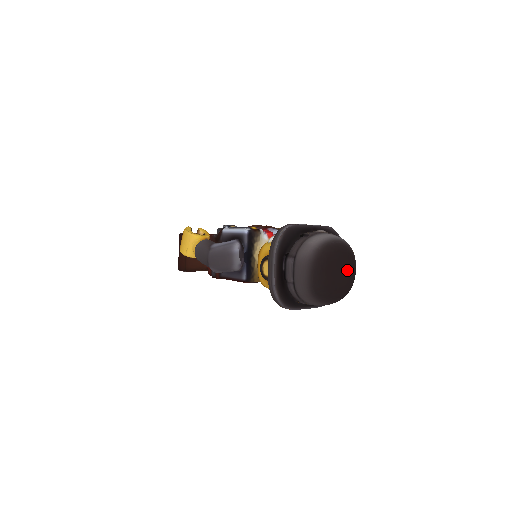
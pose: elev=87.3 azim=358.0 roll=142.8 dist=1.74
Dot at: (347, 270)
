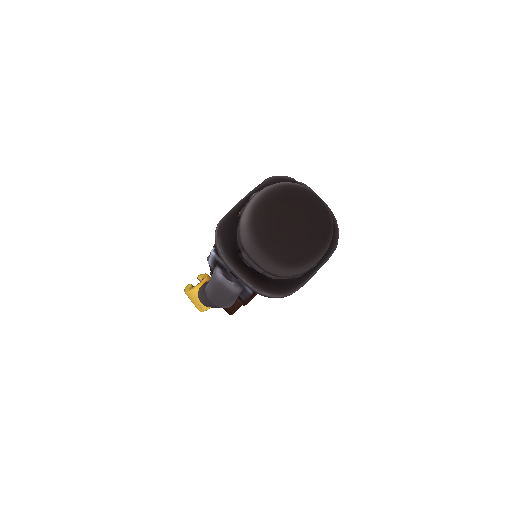
Dot at: (301, 210)
